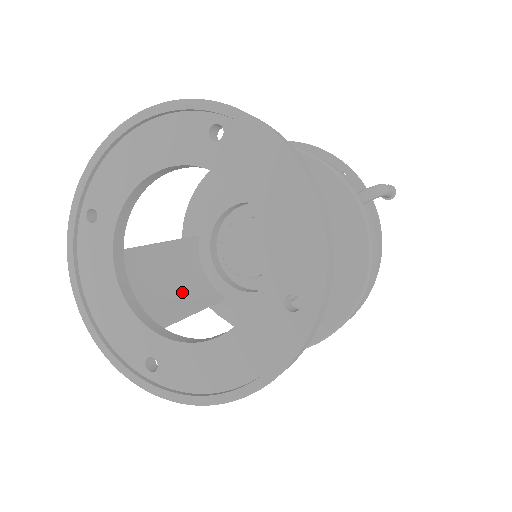
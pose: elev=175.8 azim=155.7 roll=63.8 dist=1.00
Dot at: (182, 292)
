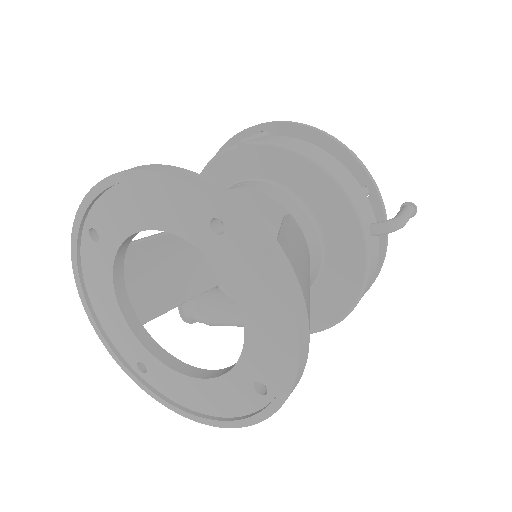
Dot at: (181, 278)
